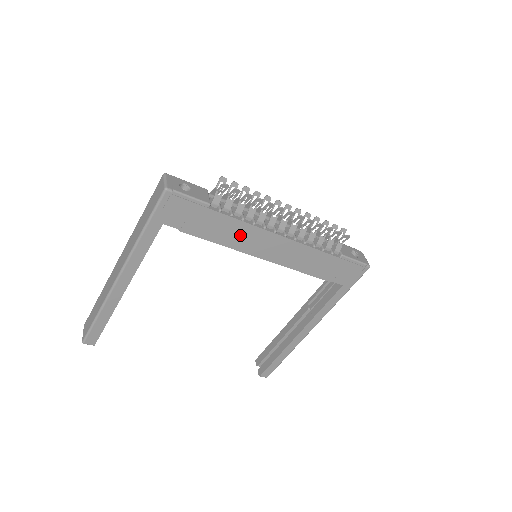
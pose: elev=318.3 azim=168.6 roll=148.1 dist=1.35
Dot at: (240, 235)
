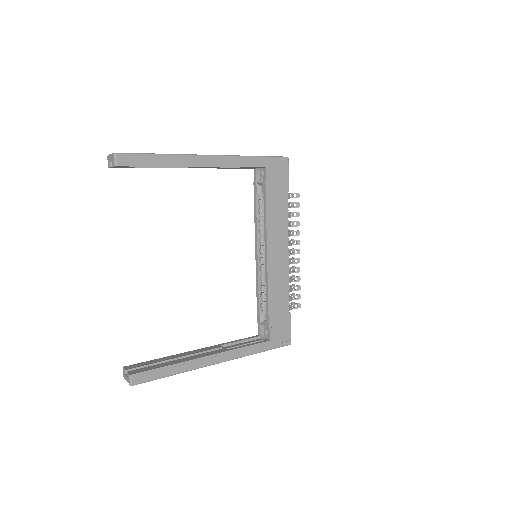
Dot at: (278, 226)
